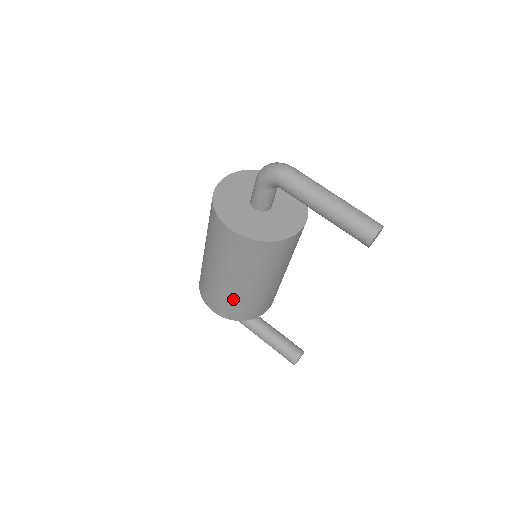
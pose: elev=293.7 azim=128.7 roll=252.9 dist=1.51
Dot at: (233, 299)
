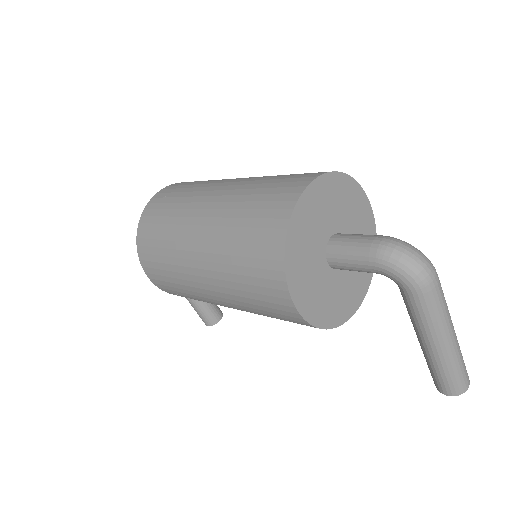
Dot at: (199, 299)
